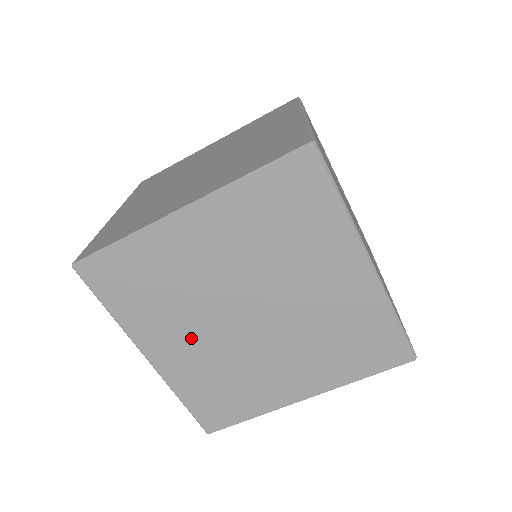
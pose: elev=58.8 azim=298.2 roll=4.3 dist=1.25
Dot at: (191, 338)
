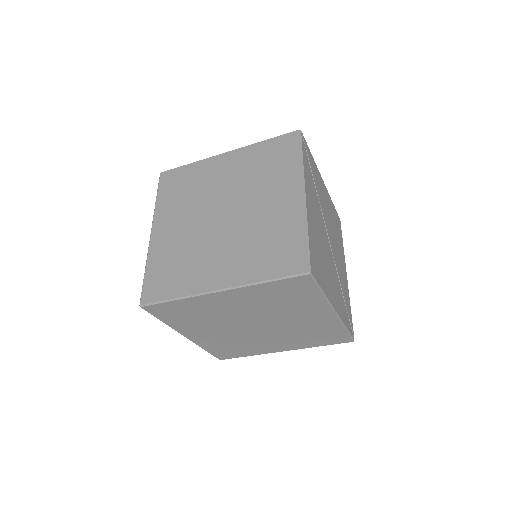
Dot at: (215, 332)
